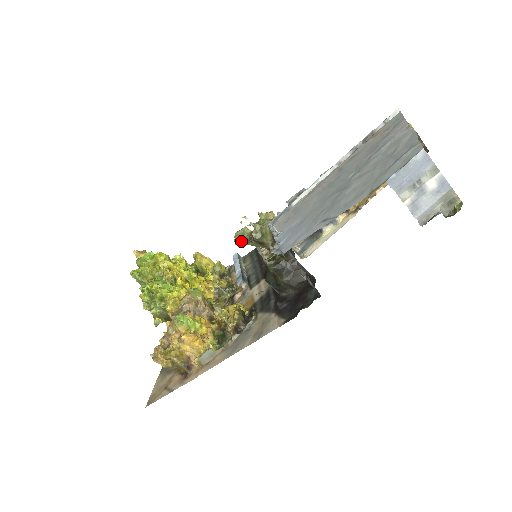
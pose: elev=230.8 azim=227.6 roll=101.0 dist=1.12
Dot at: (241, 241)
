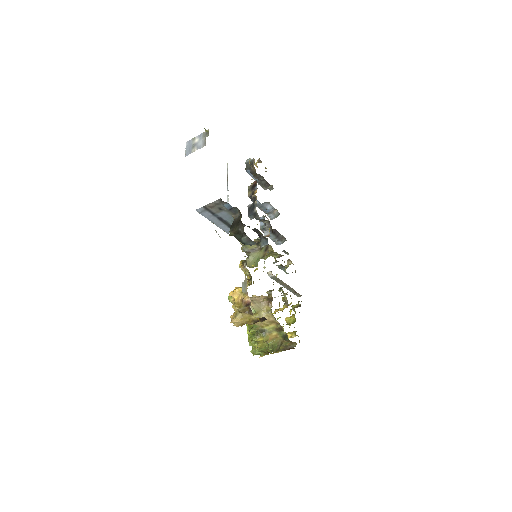
Dot at: occluded
